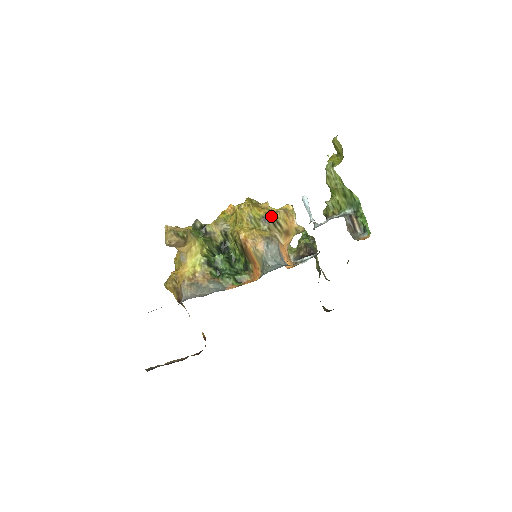
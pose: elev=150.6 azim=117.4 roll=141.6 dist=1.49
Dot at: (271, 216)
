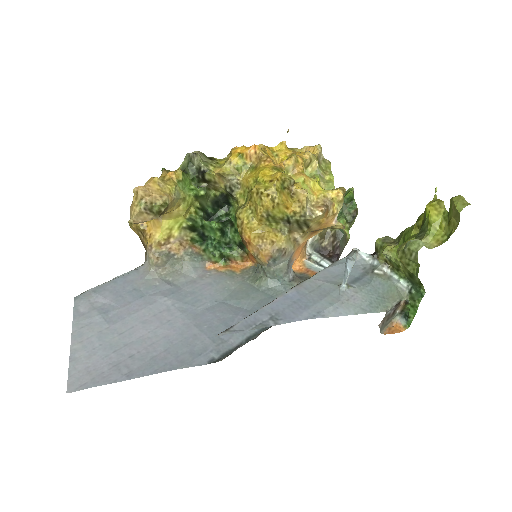
Dot at: (300, 219)
